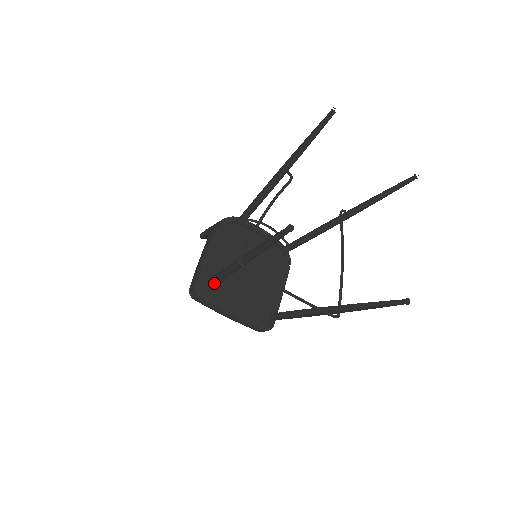
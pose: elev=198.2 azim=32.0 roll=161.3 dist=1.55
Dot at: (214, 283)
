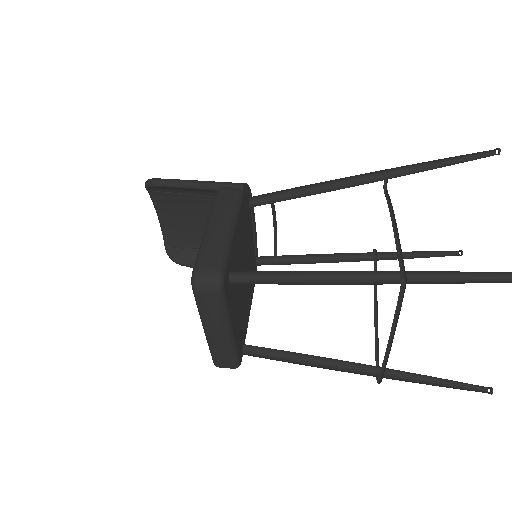
Dot at: (248, 279)
